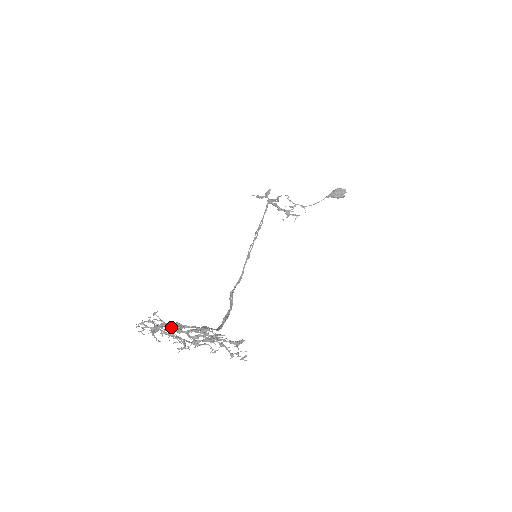
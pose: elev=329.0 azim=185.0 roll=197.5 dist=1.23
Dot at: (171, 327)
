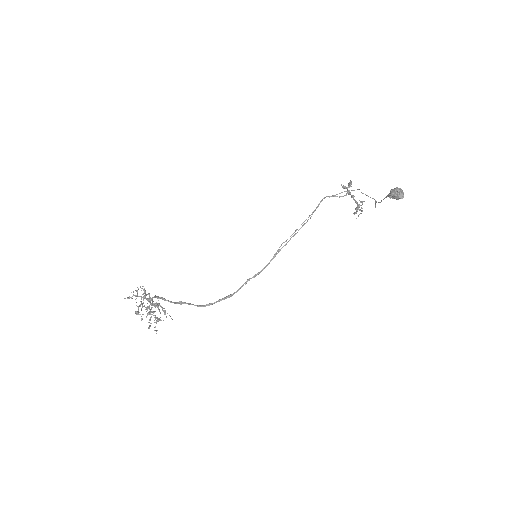
Dot at: (146, 298)
